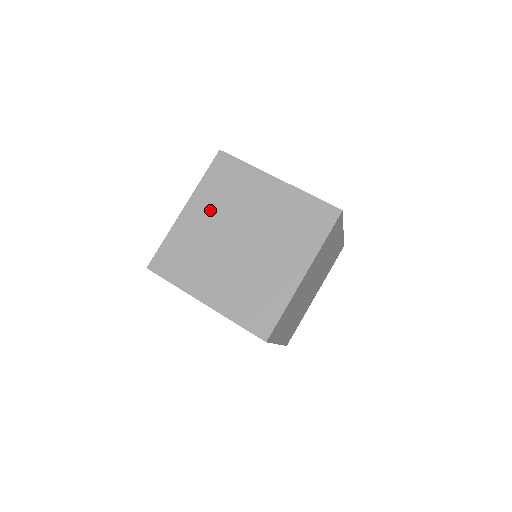
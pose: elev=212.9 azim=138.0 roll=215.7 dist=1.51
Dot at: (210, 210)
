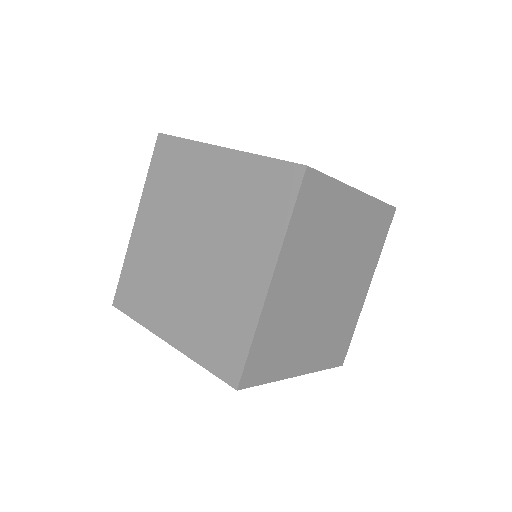
Dot at: (158, 216)
